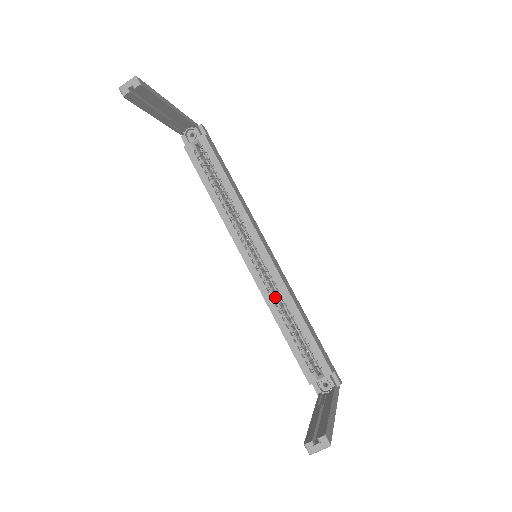
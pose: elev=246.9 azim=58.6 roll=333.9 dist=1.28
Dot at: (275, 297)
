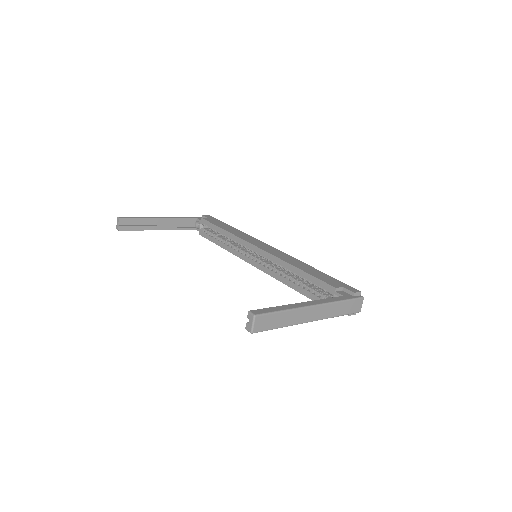
Dot at: (279, 271)
